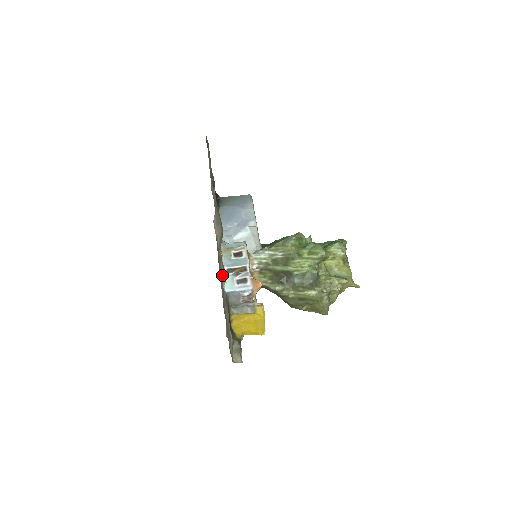
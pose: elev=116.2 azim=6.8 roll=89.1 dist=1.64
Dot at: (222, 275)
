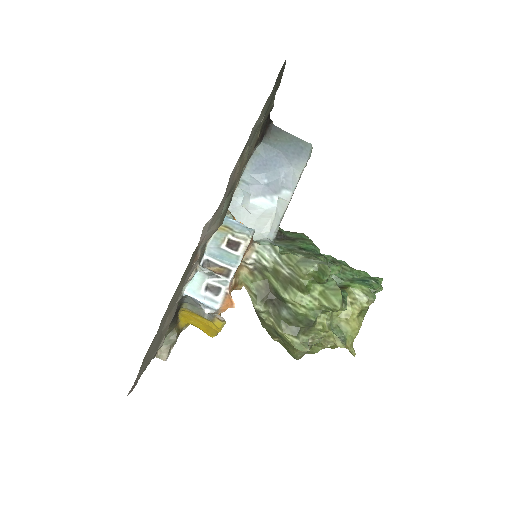
Dot at: (188, 277)
